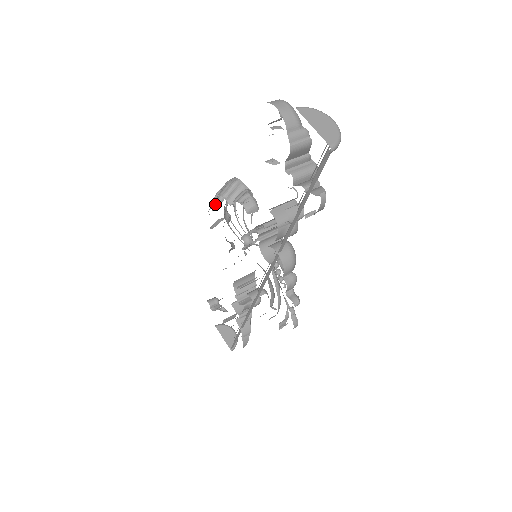
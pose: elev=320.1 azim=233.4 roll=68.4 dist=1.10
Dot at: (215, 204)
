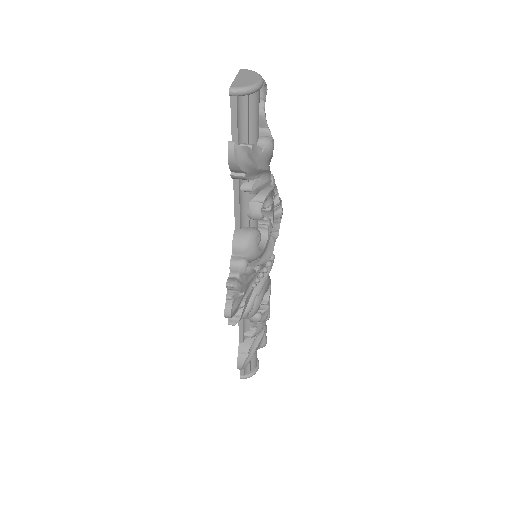
Dot at: occluded
